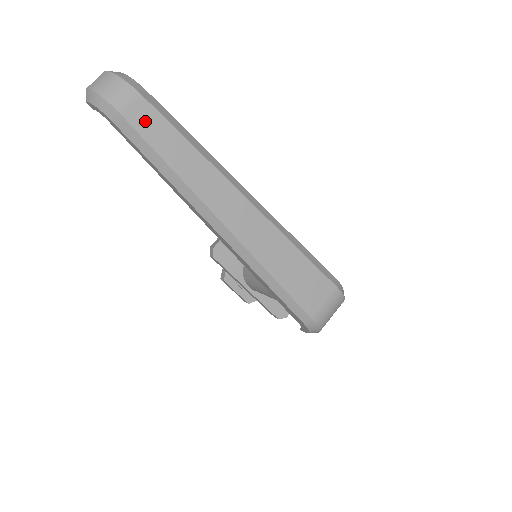
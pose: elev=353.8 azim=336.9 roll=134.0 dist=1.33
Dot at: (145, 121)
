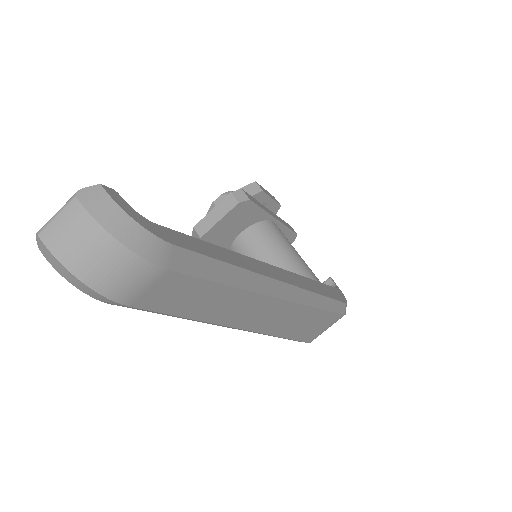
Dot at: (169, 295)
